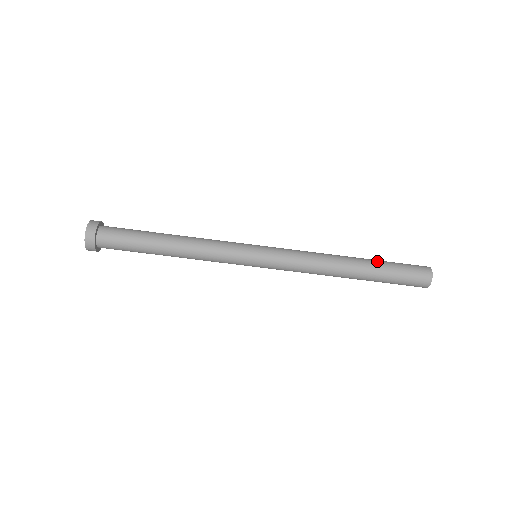
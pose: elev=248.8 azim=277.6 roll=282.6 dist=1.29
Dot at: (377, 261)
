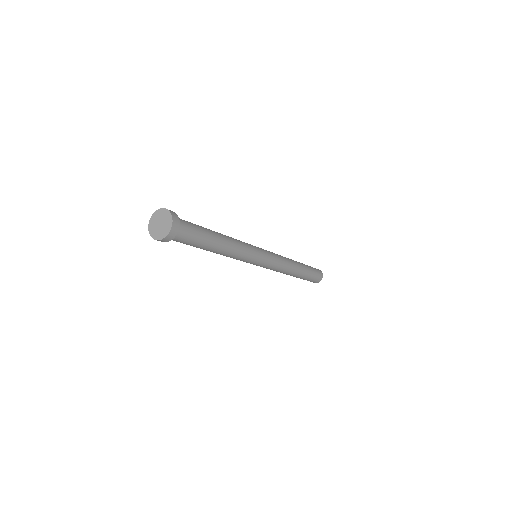
Dot at: (307, 274)
